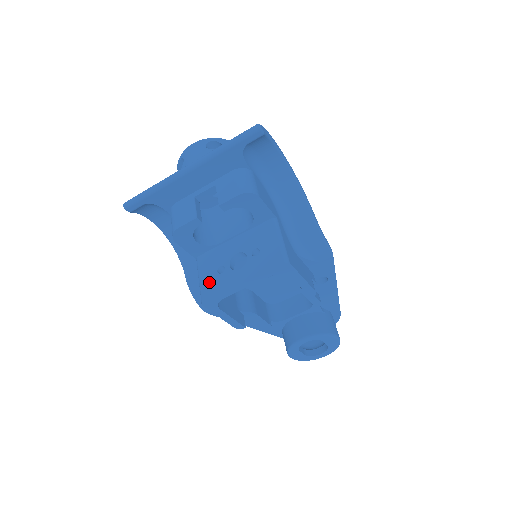
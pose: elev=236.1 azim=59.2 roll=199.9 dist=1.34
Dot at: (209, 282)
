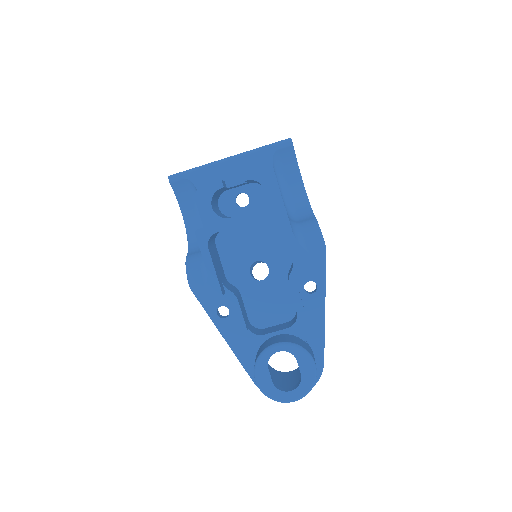
Dot at: occluded
